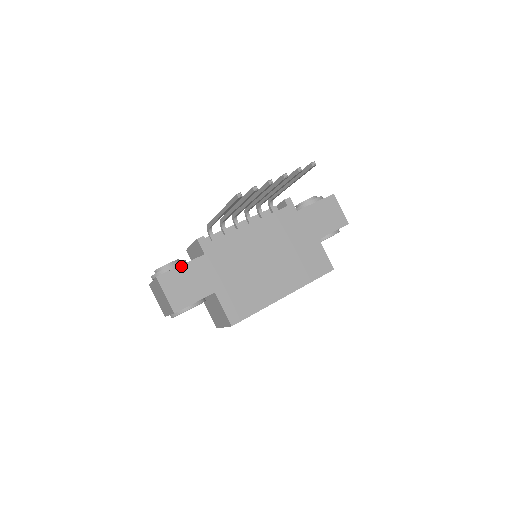
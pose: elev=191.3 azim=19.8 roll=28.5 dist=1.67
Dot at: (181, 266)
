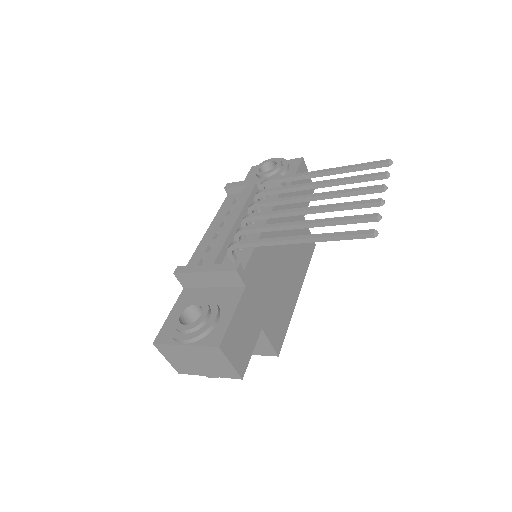
Dot at: (233, 316)
